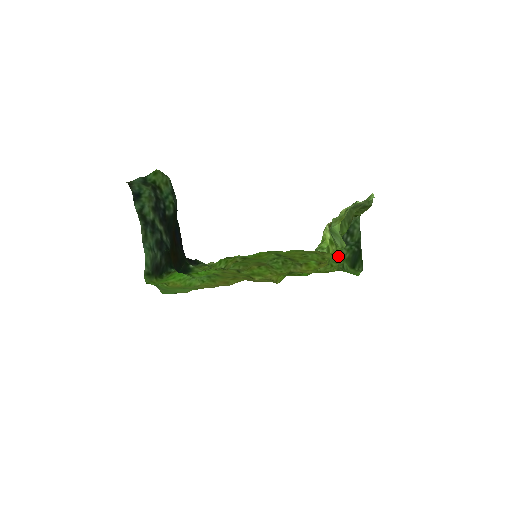
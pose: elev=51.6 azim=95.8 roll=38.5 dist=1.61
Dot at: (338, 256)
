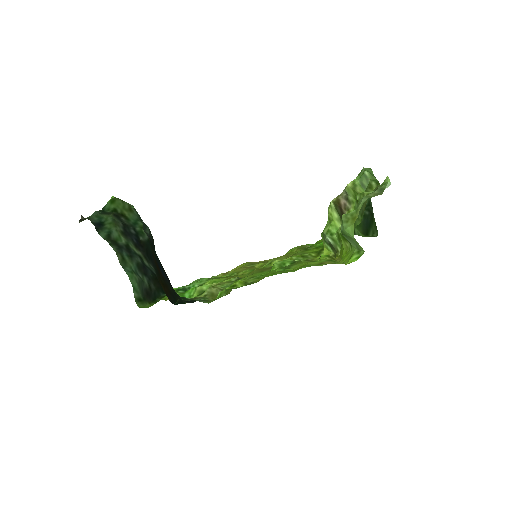
Dot at: occluded
